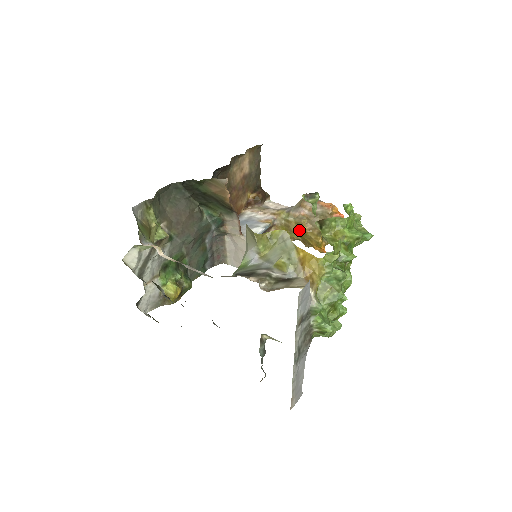
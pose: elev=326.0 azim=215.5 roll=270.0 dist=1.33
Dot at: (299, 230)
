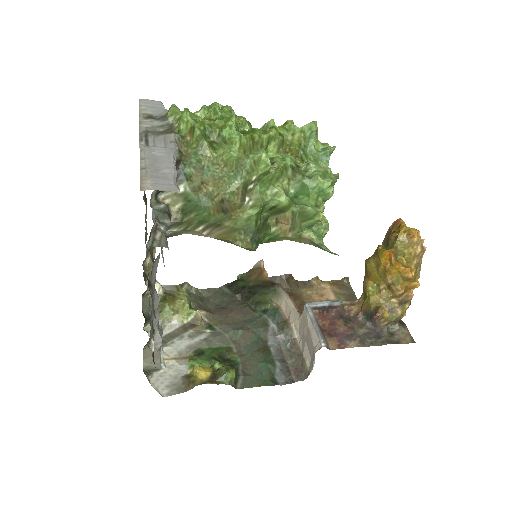
Dot at: (367, 272)
